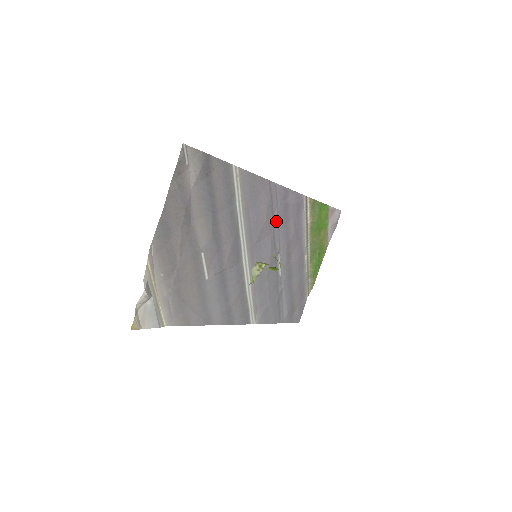
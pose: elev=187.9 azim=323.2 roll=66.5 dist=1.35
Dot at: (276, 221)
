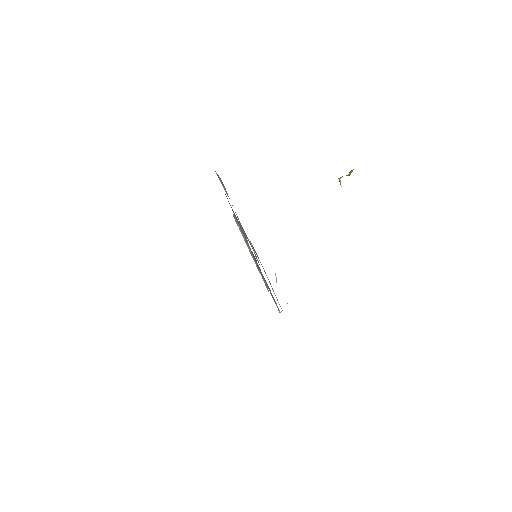
Dot at: occluded
